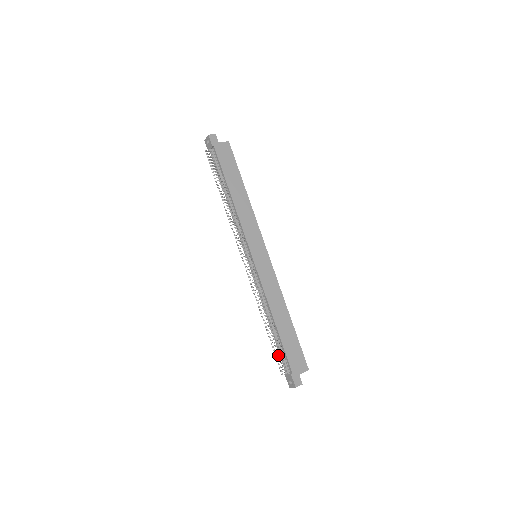
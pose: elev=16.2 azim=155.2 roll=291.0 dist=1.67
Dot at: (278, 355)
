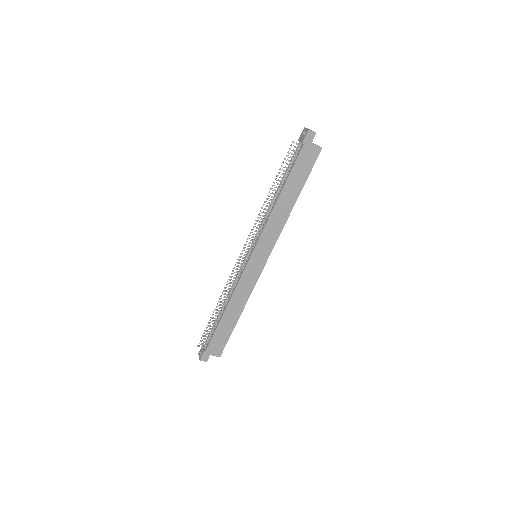
Dot at: (207, 333)
